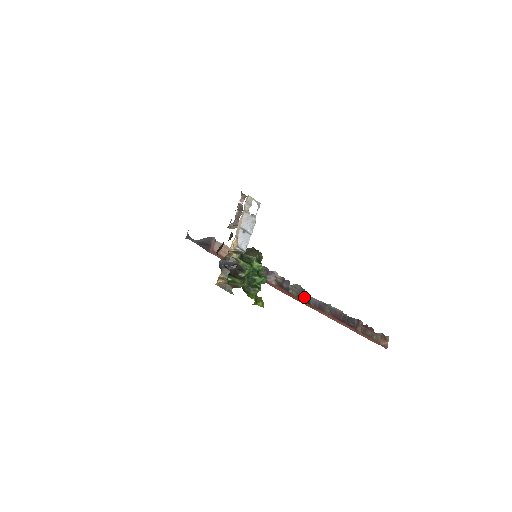
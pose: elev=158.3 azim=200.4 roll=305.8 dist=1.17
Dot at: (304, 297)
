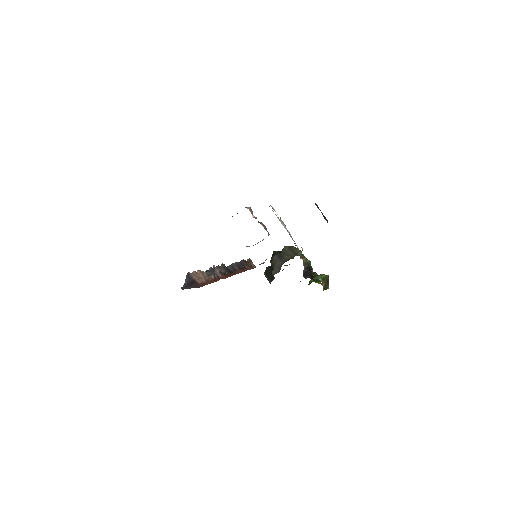
Dot at: (228, 270)
